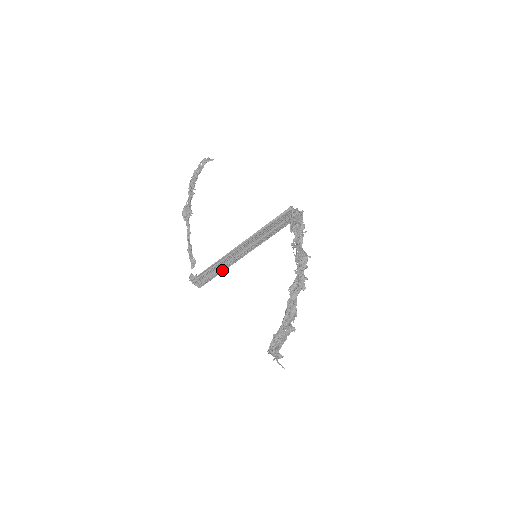
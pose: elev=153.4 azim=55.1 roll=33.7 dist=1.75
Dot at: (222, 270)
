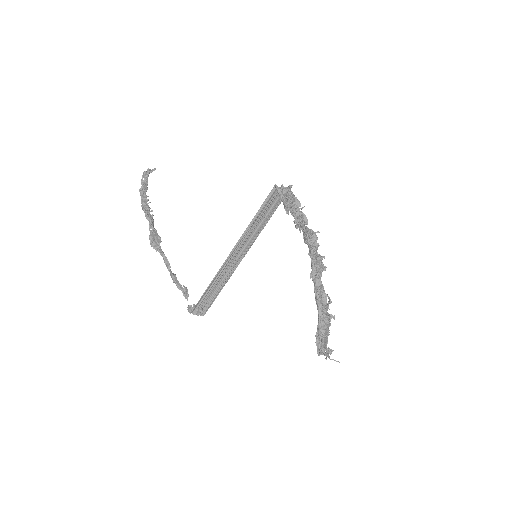
Dot at: (222, 287)
